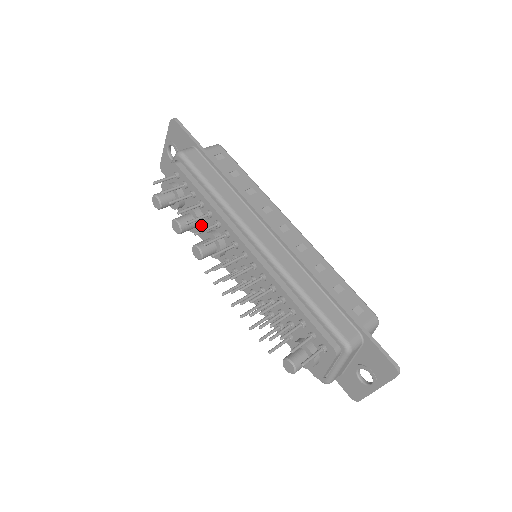
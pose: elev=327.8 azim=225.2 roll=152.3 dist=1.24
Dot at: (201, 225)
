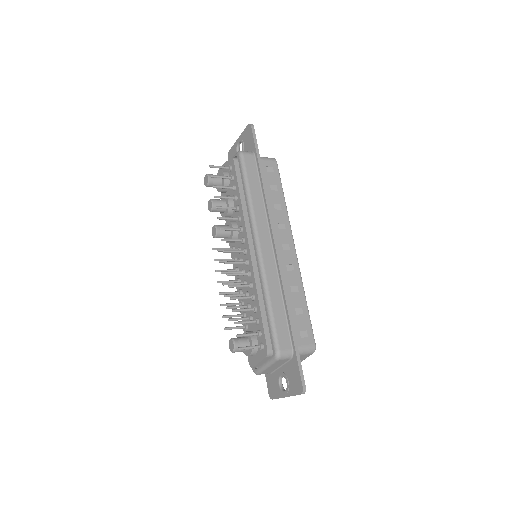
Dot at: (229, 213)
